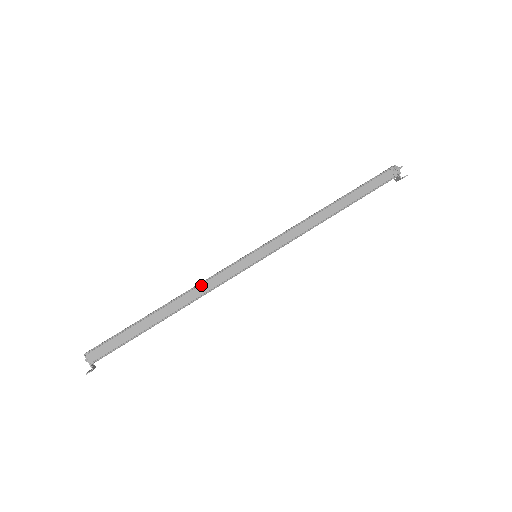
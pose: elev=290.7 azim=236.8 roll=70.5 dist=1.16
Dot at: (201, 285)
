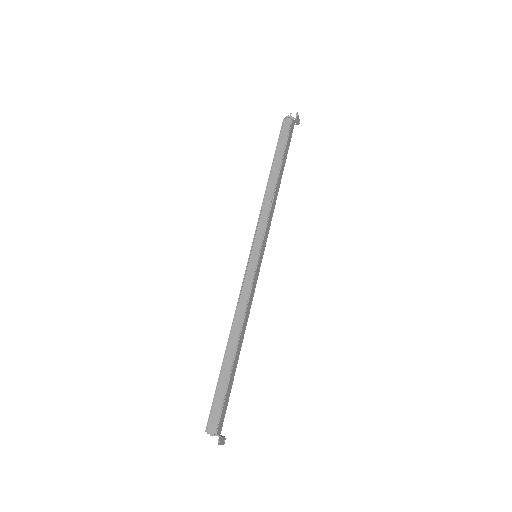
Dot at: (237, 309)
